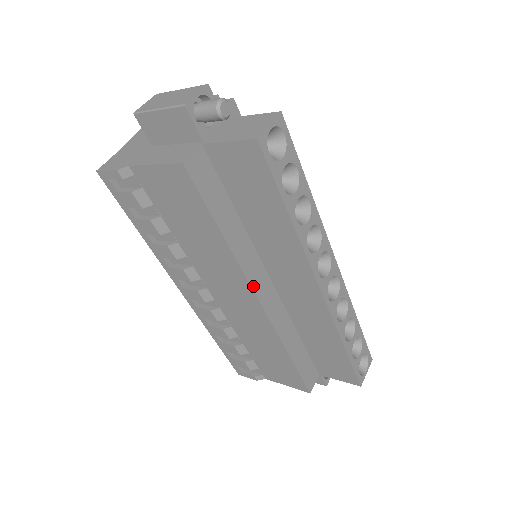
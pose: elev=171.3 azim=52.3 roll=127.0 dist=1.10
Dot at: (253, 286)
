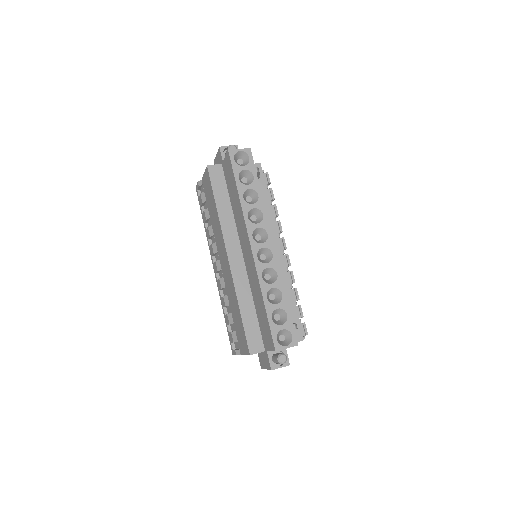
Dot at: (226, 244)
